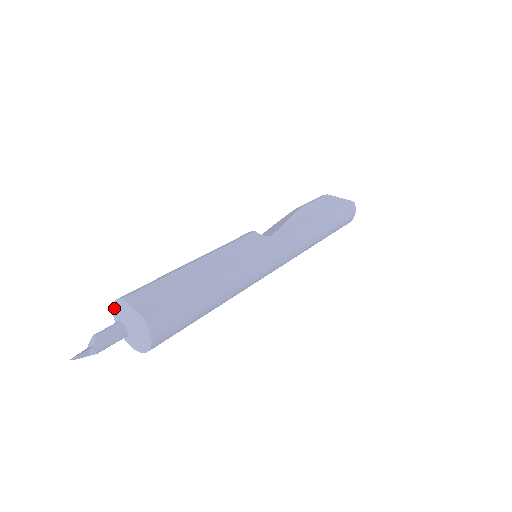
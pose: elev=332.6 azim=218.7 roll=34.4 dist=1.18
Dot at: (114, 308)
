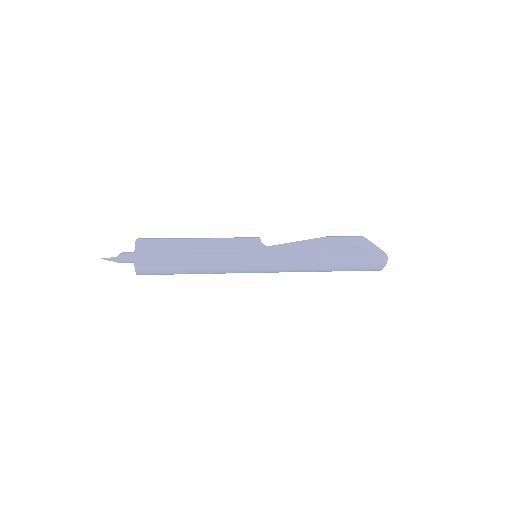
Dot at: occluded
